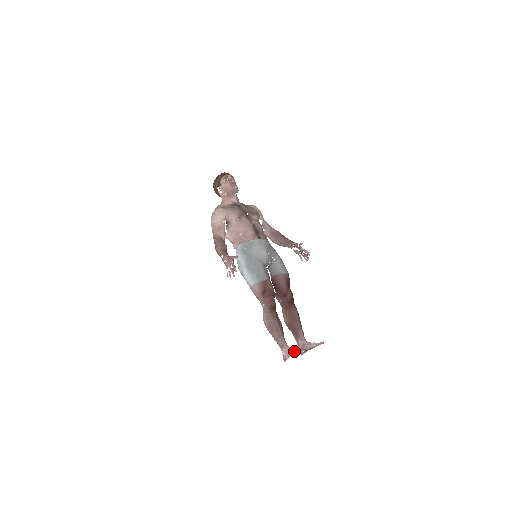
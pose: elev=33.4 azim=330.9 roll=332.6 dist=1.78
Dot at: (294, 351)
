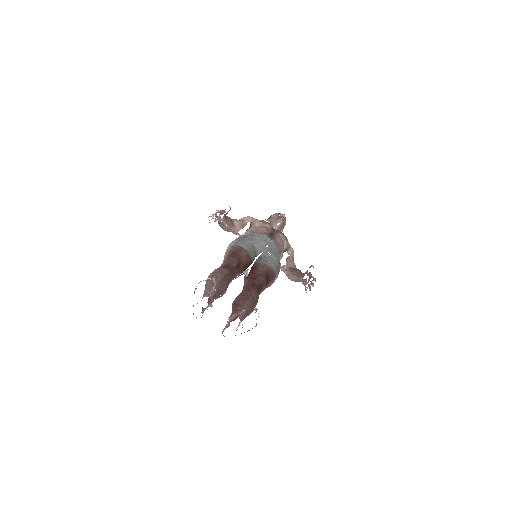
Dot at: occluded
